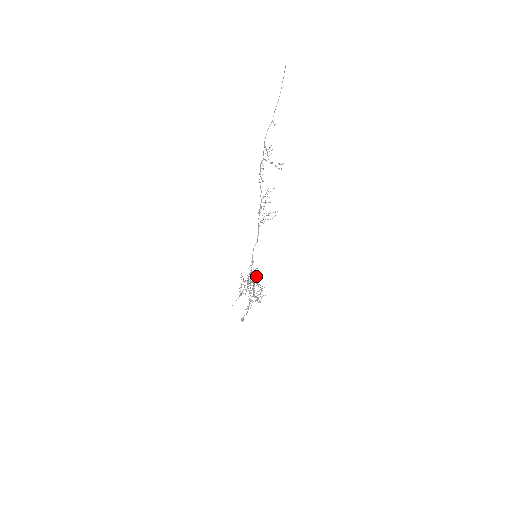
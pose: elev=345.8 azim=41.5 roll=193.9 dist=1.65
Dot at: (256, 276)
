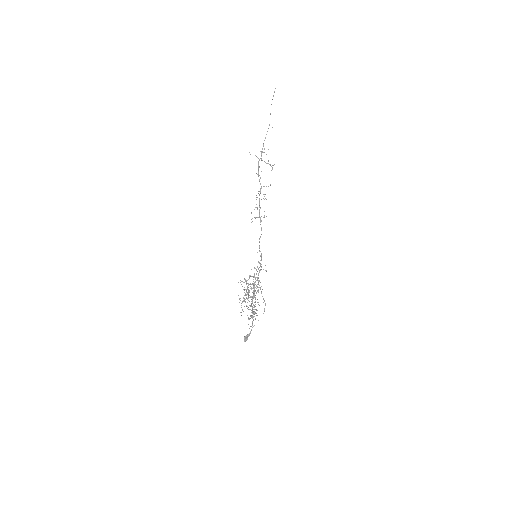
Dot at: occluded
